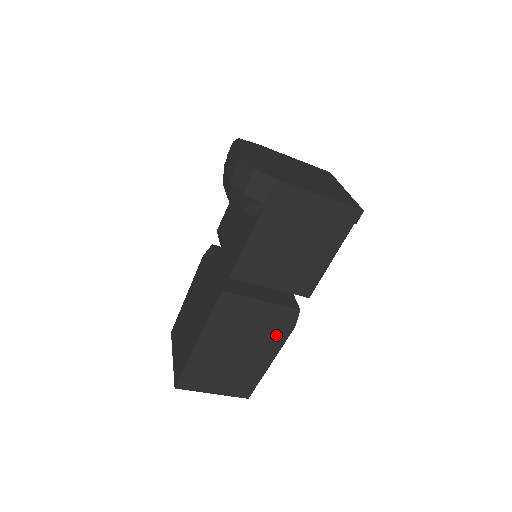
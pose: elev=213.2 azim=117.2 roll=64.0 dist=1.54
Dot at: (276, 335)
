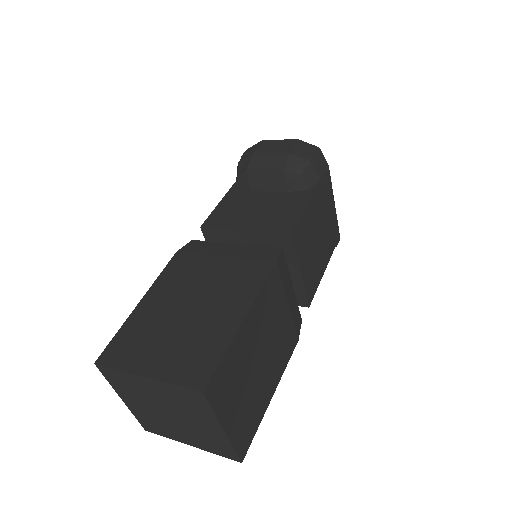
Dot at: (288, 343)
